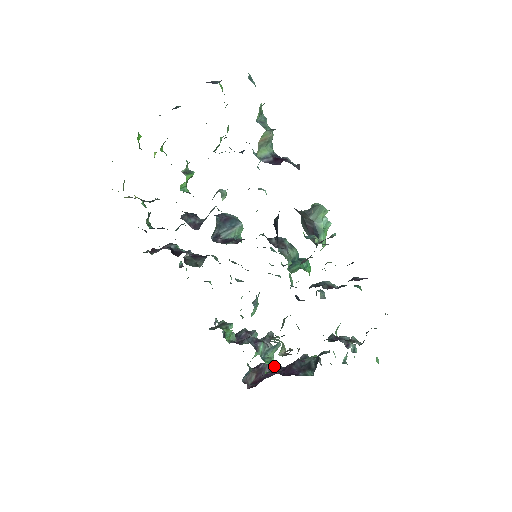
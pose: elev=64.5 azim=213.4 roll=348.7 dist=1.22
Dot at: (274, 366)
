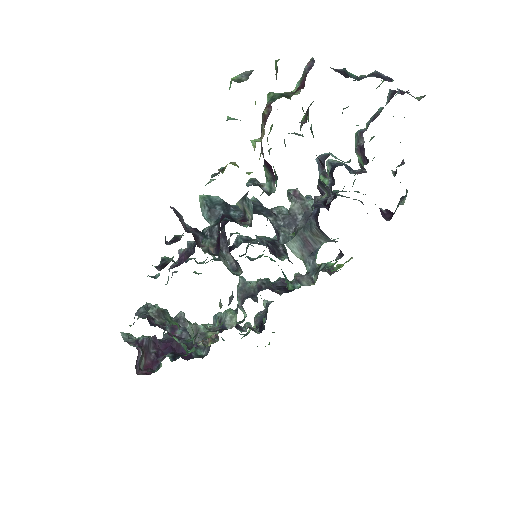
Dot at: (155, 341)
